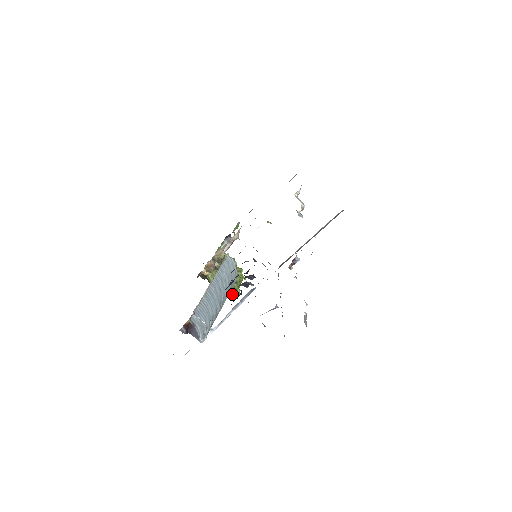
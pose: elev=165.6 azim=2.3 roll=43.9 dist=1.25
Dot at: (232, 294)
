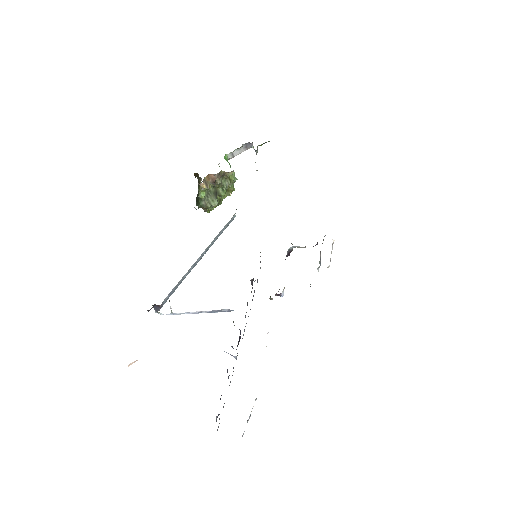
Dot at: (208, 211)
